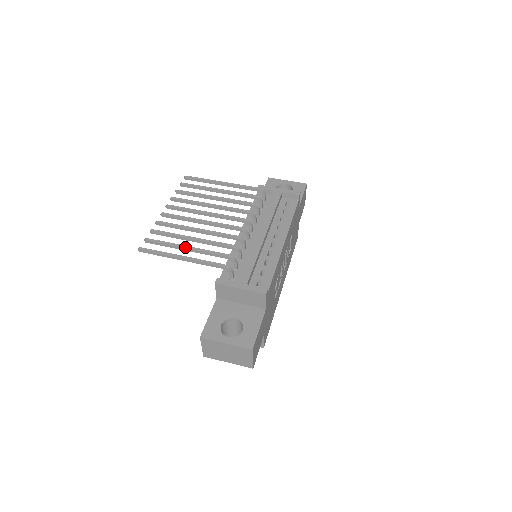
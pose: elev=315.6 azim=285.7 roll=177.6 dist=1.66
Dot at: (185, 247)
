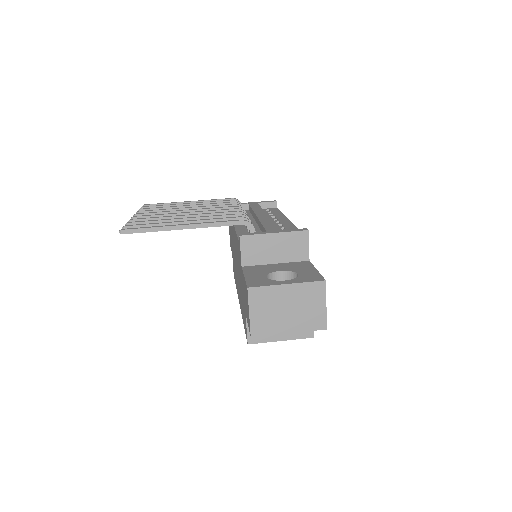
Dot at: (182, 221)
